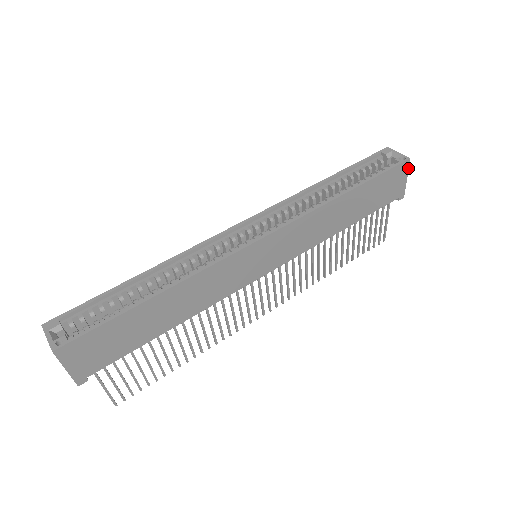
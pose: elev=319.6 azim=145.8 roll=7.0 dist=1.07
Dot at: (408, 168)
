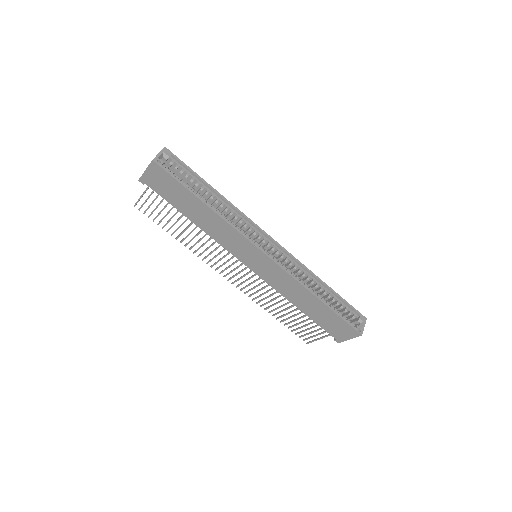
Dot at: occluded
